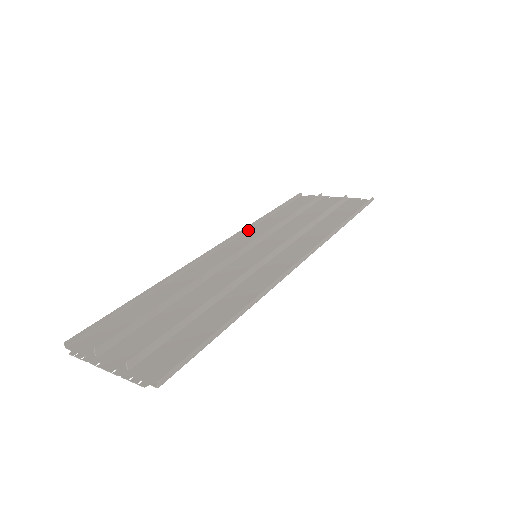
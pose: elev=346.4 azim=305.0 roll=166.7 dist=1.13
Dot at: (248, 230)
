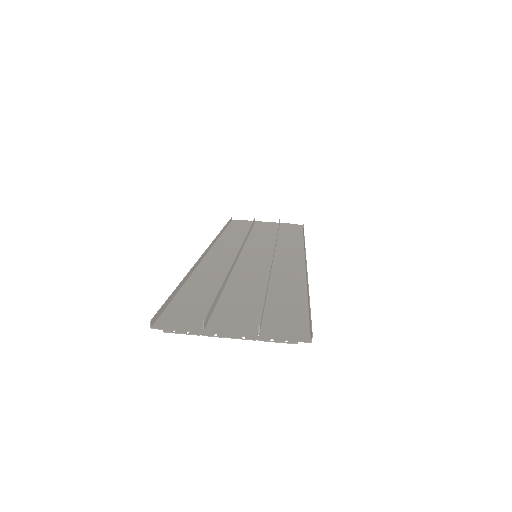
Dot at: (217, 240)
